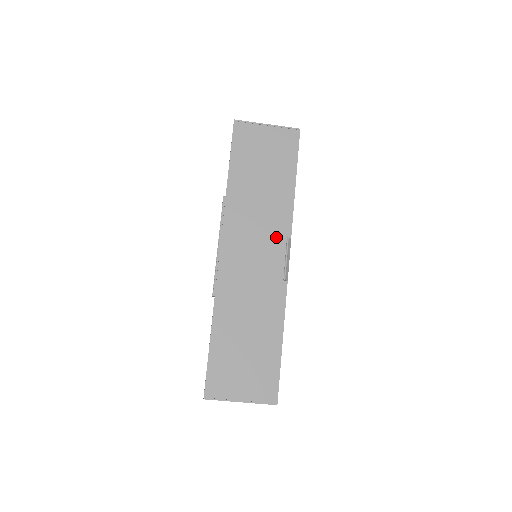
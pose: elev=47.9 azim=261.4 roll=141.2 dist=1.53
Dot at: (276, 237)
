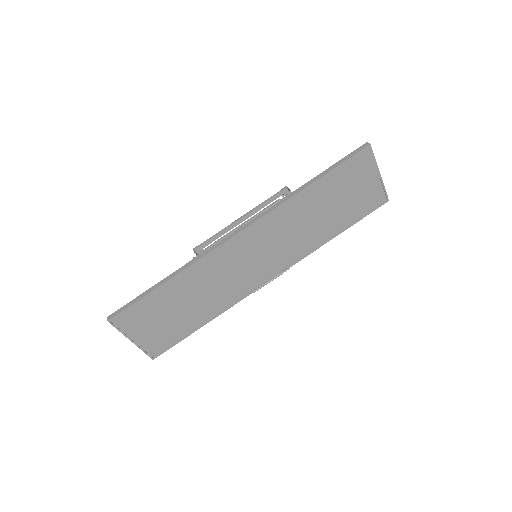
Dot at: (283, 258)
